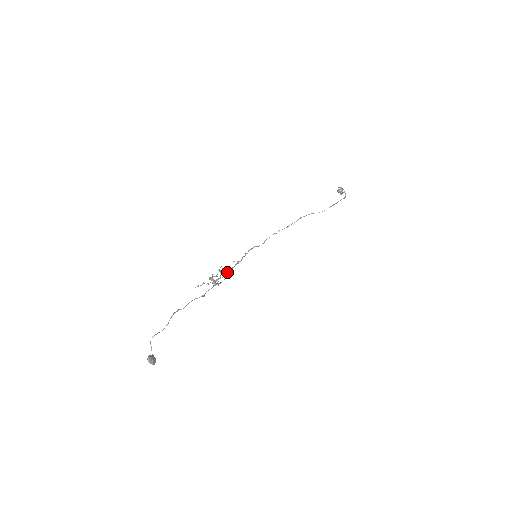
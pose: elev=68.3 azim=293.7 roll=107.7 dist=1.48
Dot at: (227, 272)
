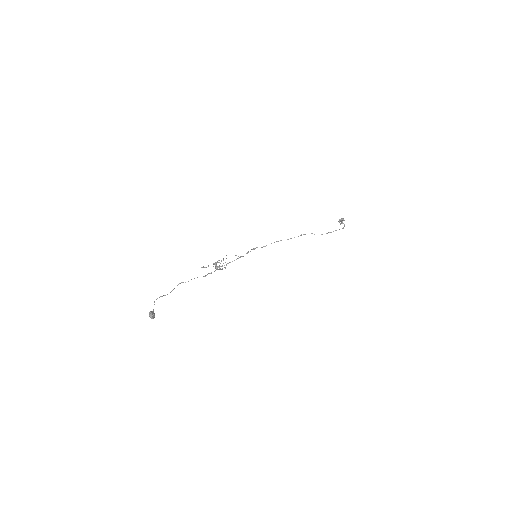
Dot at: (229, 262)
